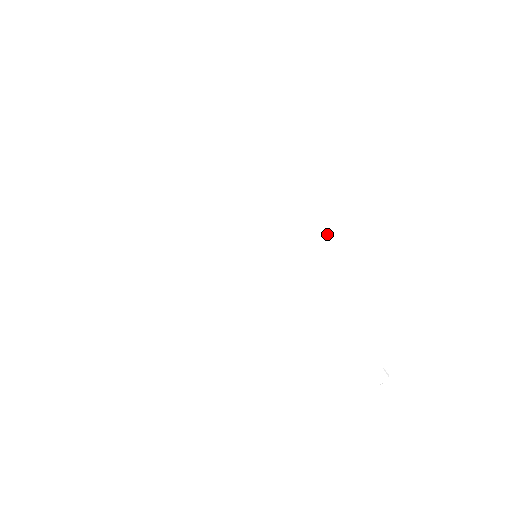
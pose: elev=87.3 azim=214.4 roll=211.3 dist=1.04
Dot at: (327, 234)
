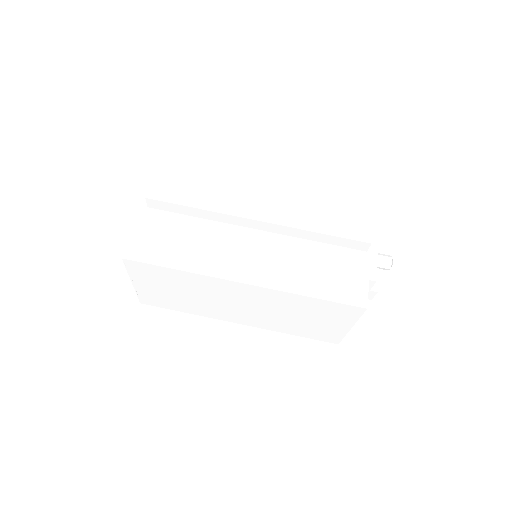
Dot at: (280, 217)
